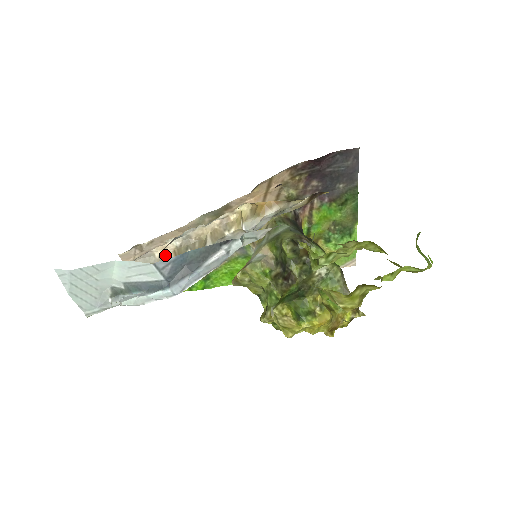
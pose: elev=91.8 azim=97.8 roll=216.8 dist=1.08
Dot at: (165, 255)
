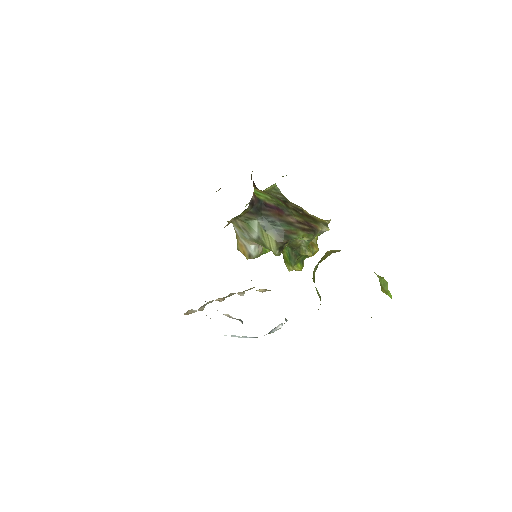
Dot at: occluded
